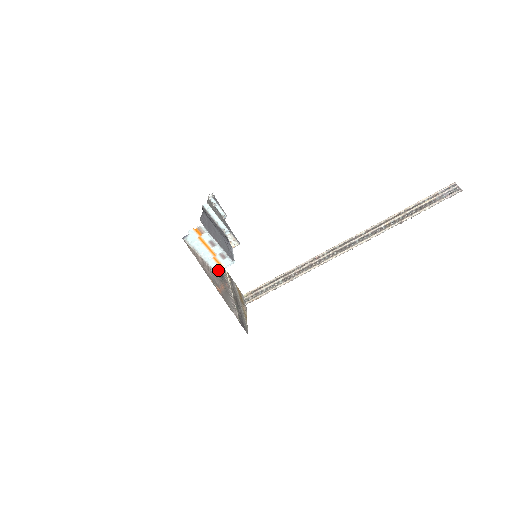
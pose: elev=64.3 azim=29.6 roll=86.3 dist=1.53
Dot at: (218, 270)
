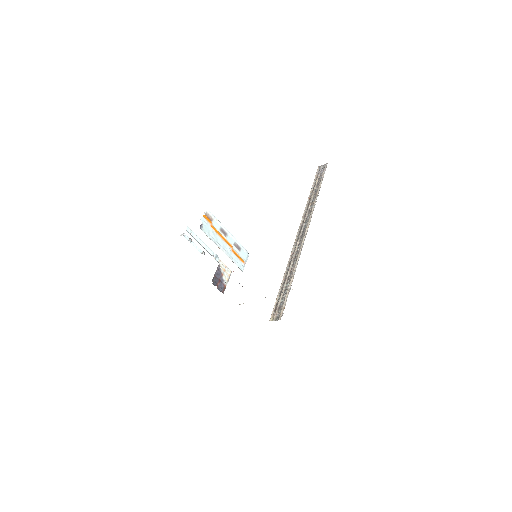
Dot at: (242, 267)
